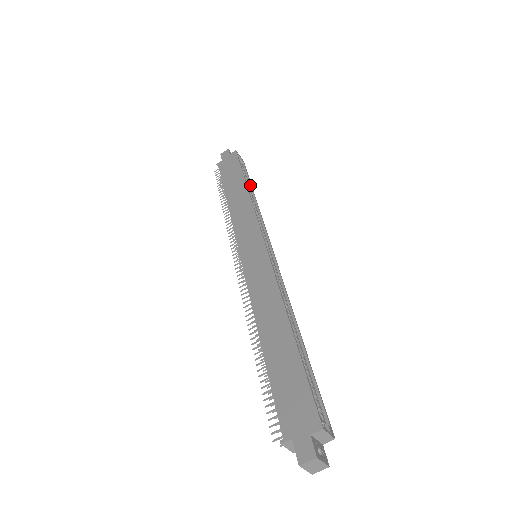
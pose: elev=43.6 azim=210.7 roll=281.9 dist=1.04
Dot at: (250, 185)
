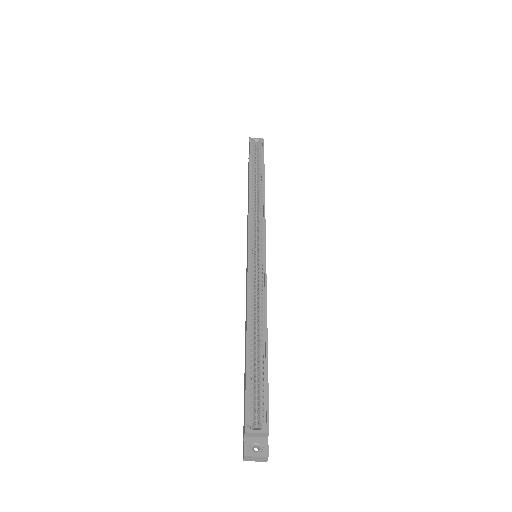
Dot at: (262, 170)
